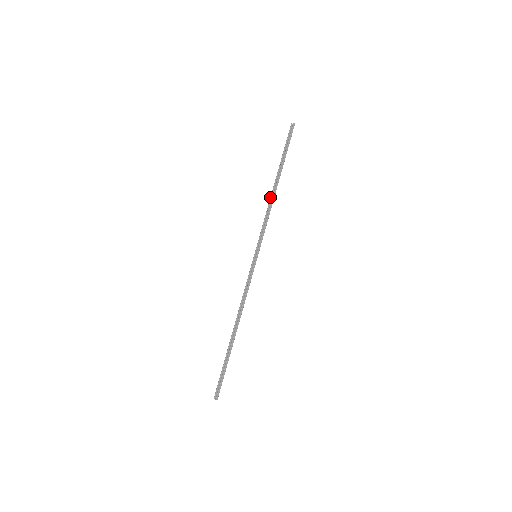
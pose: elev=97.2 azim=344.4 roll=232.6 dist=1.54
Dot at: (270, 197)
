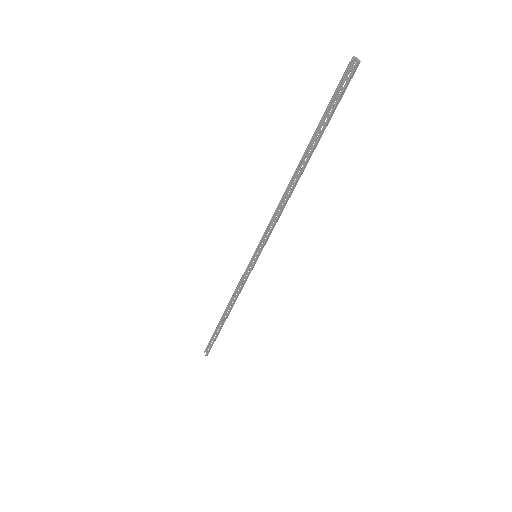
Dot at: (286, 188)
